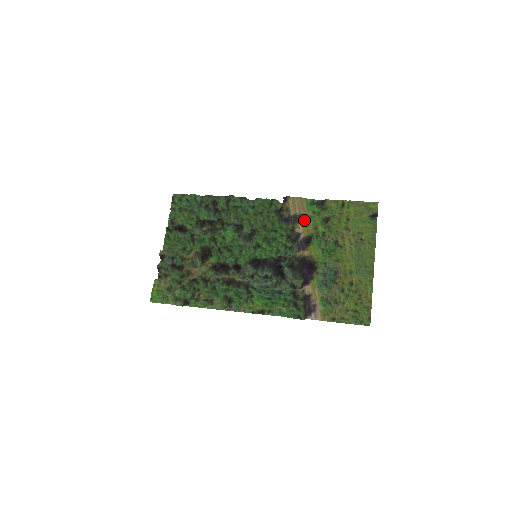
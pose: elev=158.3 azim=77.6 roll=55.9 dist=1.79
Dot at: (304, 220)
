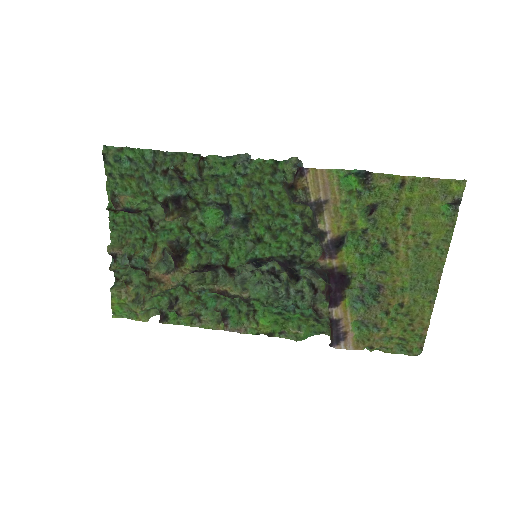
Dot at: (333, 210)
